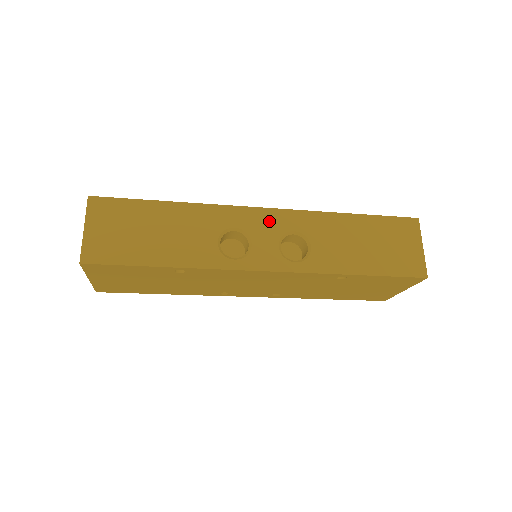
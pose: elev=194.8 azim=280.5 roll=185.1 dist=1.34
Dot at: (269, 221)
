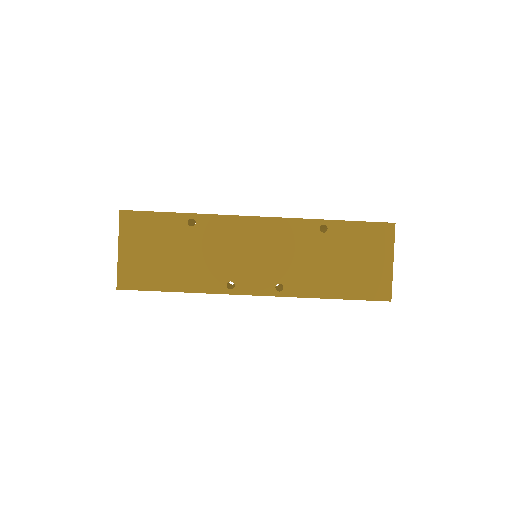
Dot at: occluded
